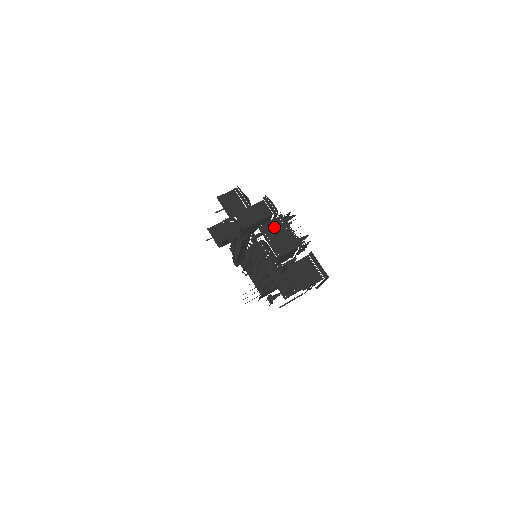
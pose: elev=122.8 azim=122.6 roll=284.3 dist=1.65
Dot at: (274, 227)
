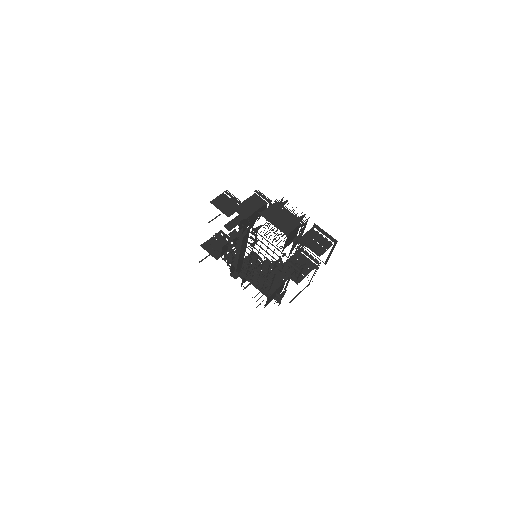
Dot at: (273, 211)
